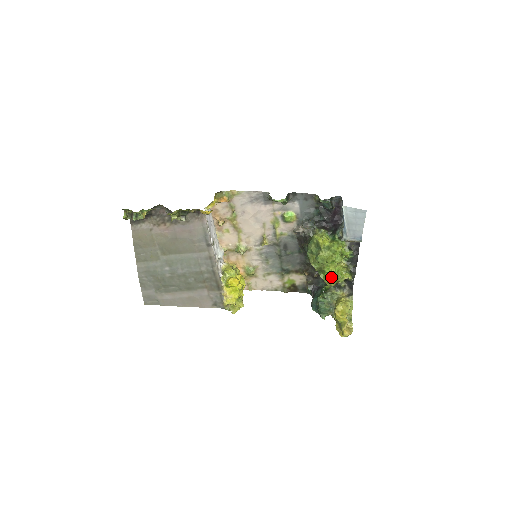
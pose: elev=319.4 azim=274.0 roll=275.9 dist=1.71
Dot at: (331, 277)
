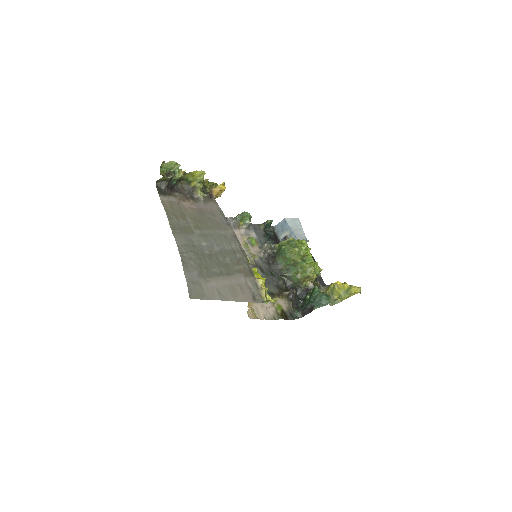
Dot at: (313, 263)
